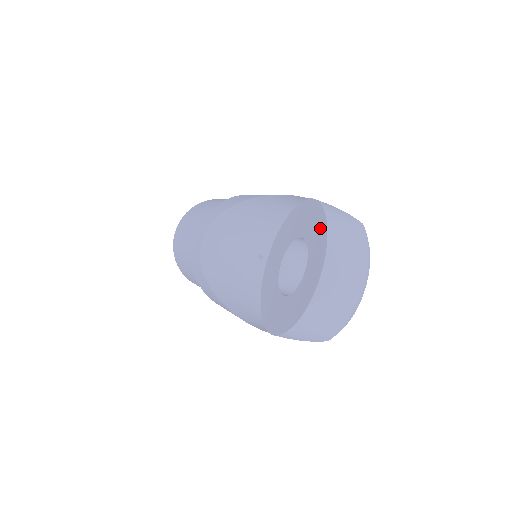
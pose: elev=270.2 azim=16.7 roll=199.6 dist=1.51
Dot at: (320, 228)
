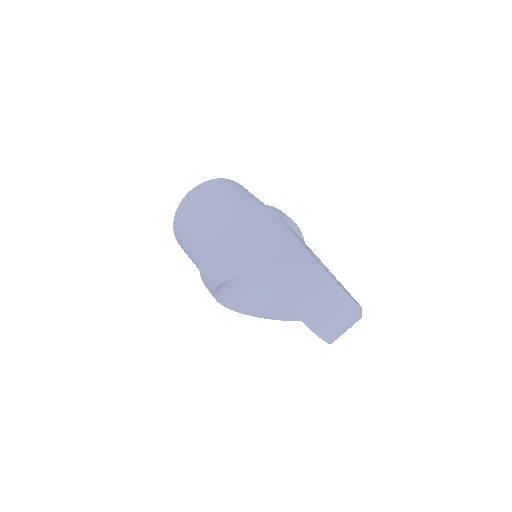
Dot at: occluded
